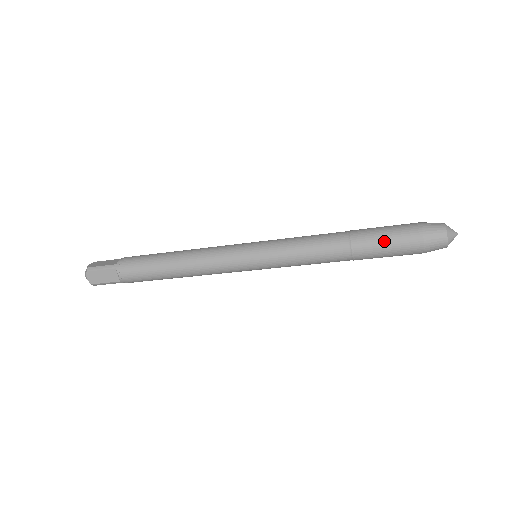
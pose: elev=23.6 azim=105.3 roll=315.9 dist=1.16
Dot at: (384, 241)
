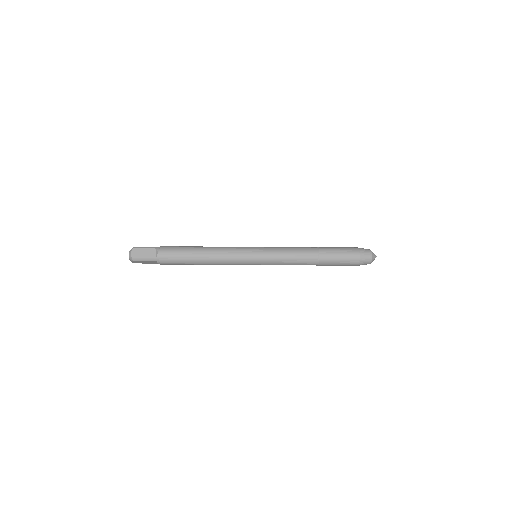
Dot at: (337, 250)
